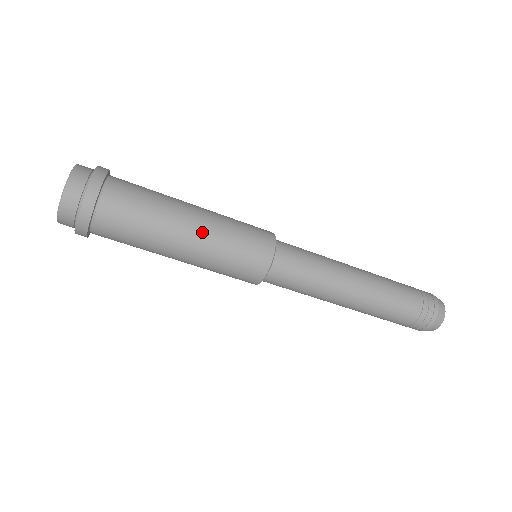
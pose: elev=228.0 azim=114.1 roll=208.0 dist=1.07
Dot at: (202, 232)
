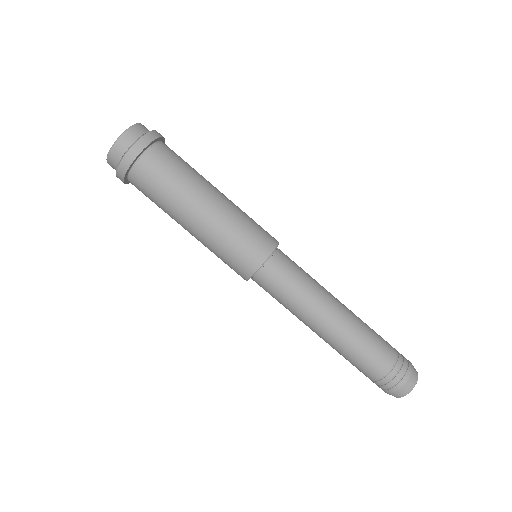
Dot at: (211, 216)
